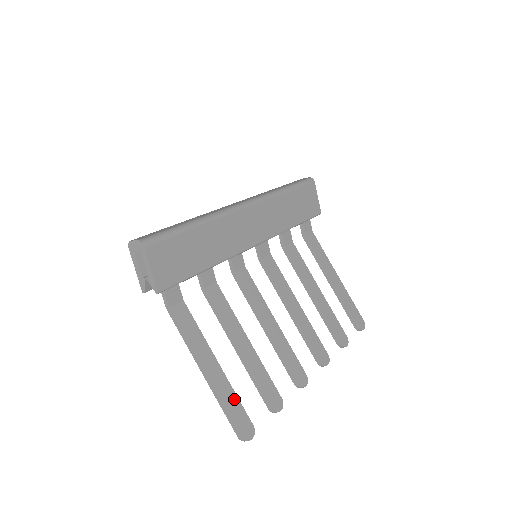
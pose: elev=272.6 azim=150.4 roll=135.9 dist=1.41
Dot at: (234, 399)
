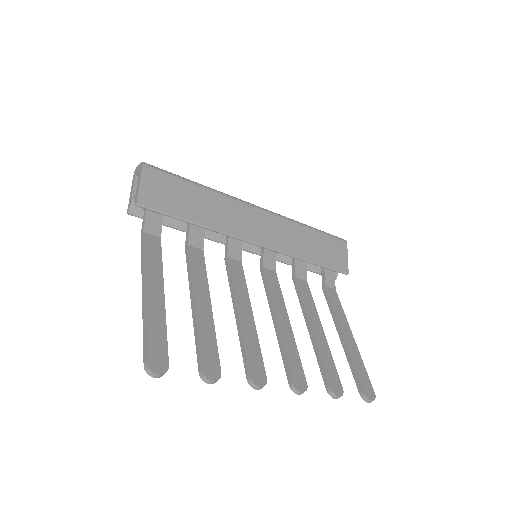
Dot at: (161, 330)
